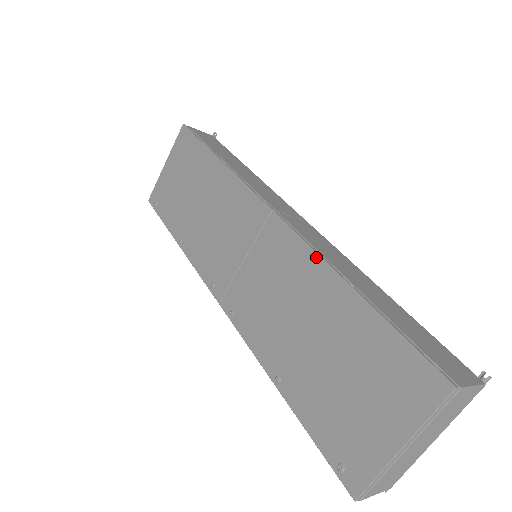
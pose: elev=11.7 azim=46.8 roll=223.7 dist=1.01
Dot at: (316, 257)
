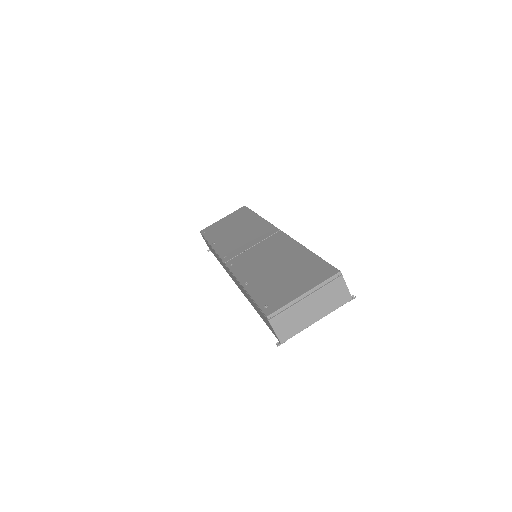
Dot at: (295, 242)
